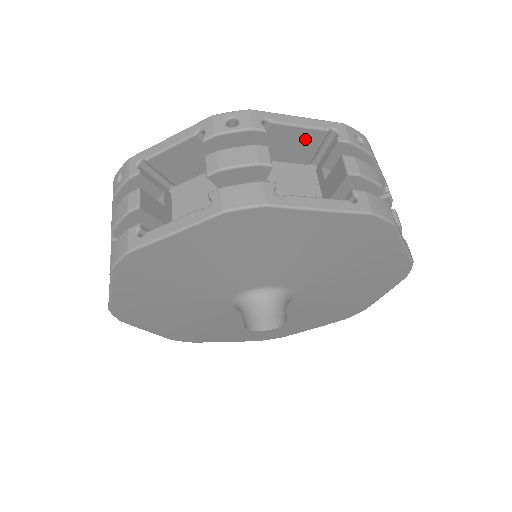
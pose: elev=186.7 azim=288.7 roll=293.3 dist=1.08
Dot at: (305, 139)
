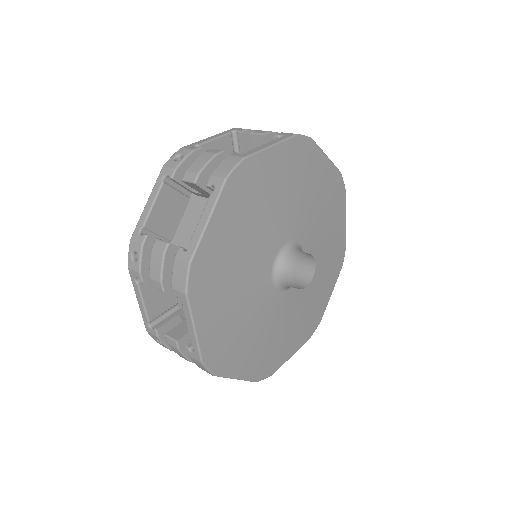
Dot at: occluded
